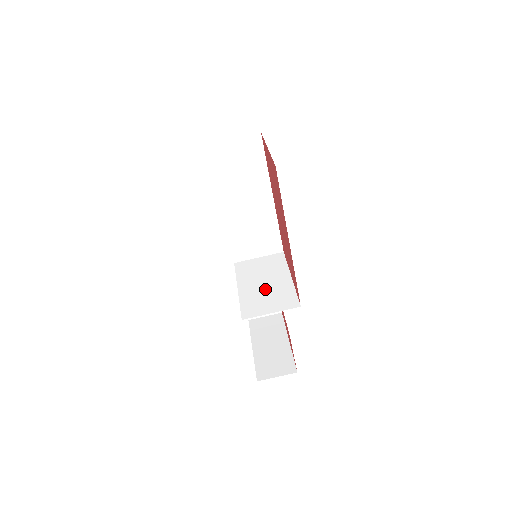
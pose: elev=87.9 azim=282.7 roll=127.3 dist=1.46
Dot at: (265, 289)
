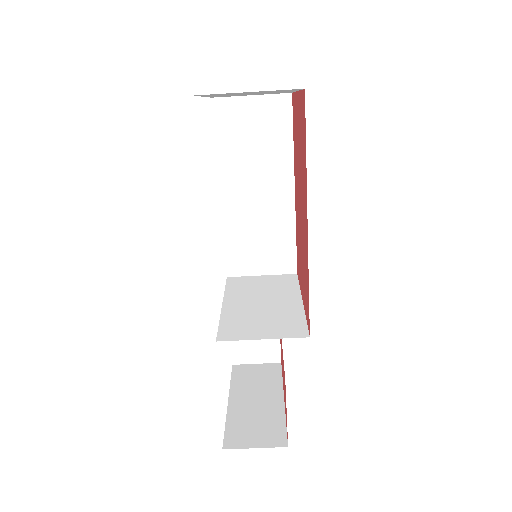
Dot at: (261, 309)
